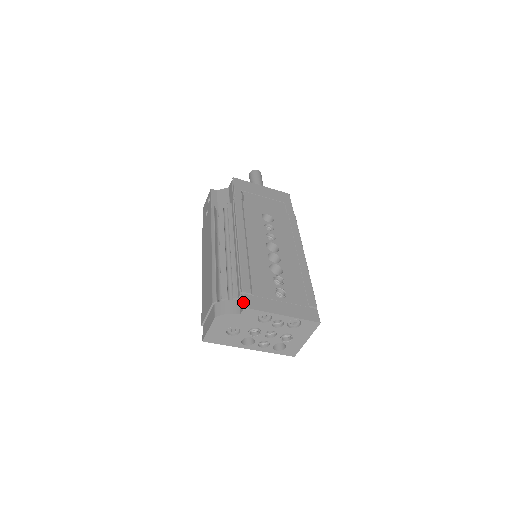
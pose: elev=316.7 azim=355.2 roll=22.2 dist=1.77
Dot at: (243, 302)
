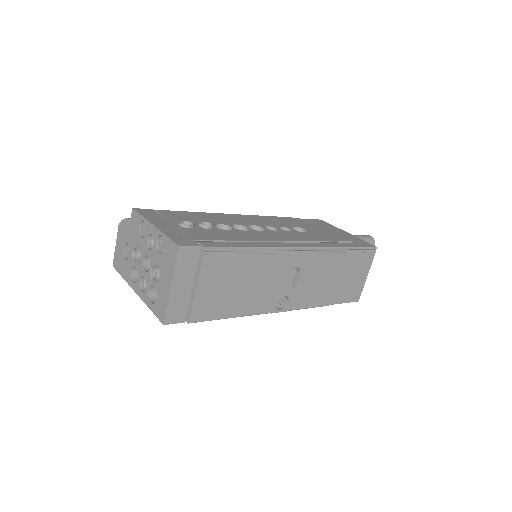
Dot at: (141, 209)
